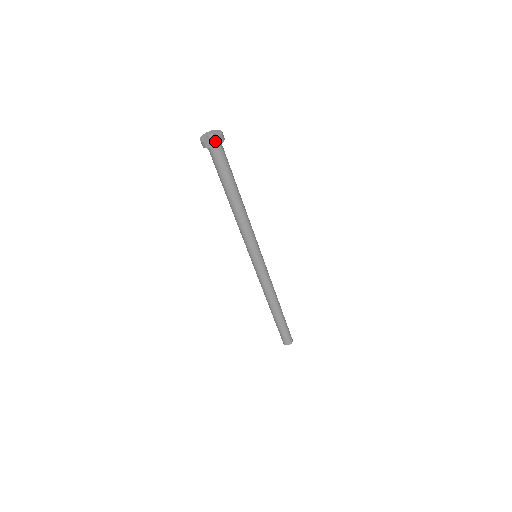
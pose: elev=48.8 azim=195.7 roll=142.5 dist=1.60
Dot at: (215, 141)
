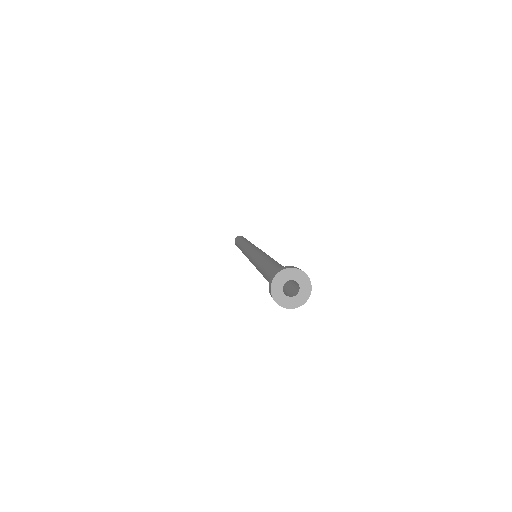
Dot at: (286, 307)
